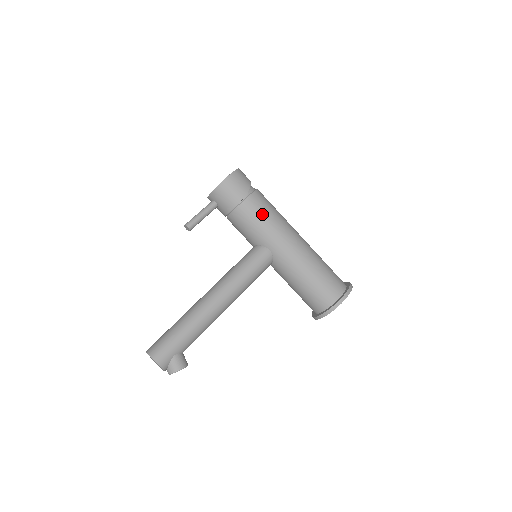
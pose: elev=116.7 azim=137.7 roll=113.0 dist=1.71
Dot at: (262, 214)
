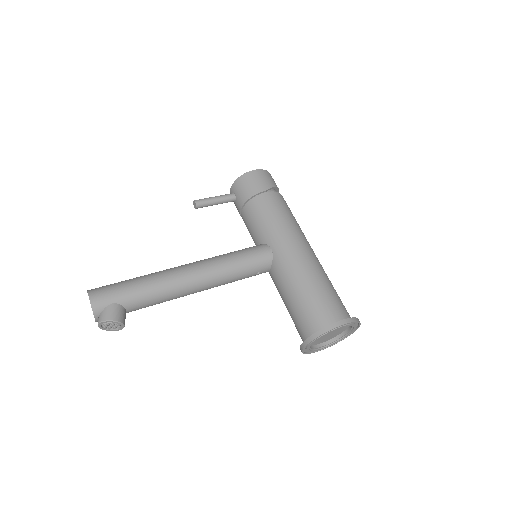
Dot at: (276, 211)
